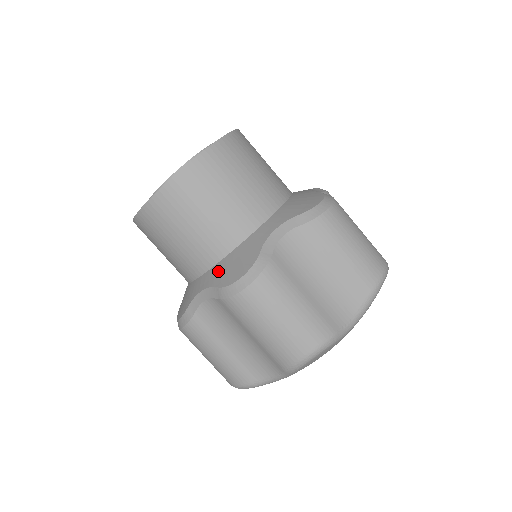
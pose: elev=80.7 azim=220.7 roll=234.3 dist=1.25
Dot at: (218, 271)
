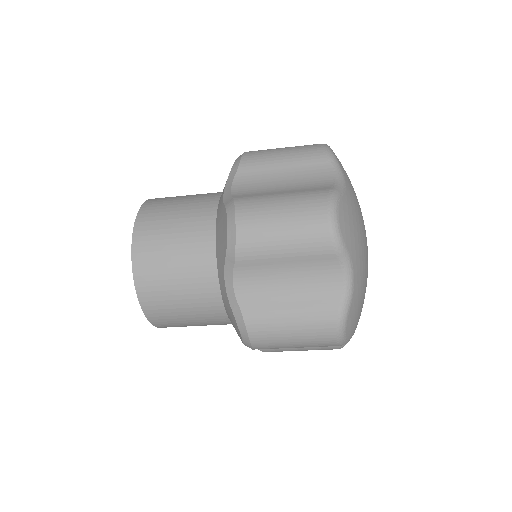
Dot at: occluded
